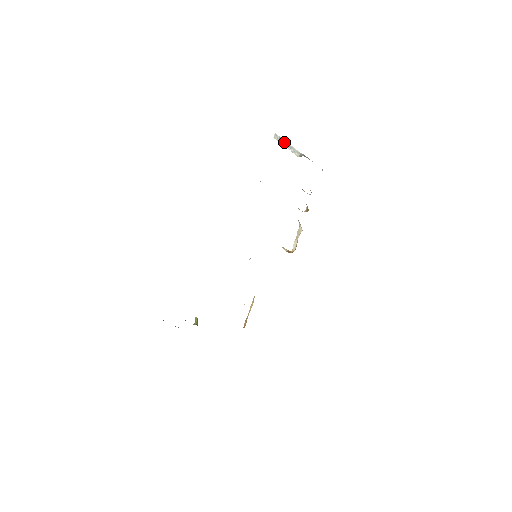
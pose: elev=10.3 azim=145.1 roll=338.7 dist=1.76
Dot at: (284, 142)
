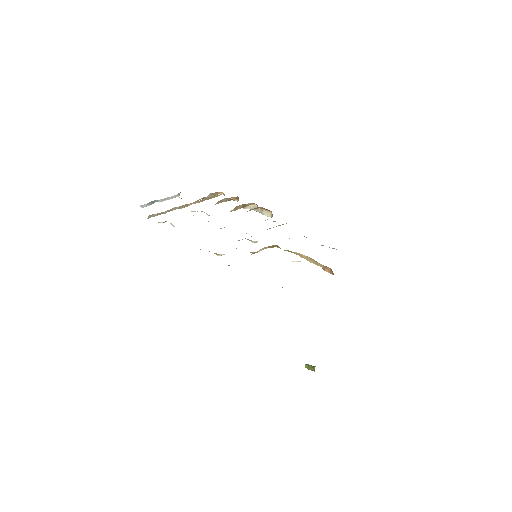
Dot at: (154, 202)
